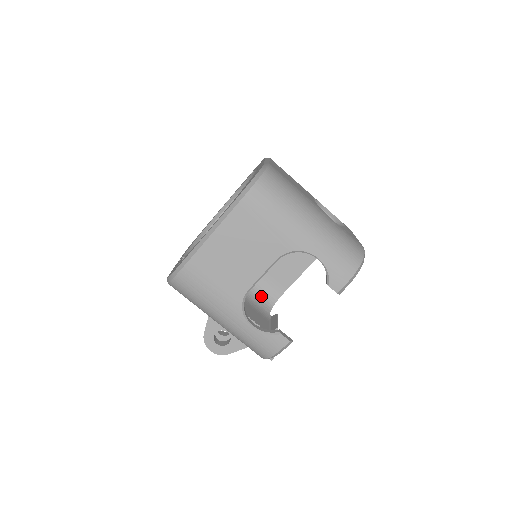
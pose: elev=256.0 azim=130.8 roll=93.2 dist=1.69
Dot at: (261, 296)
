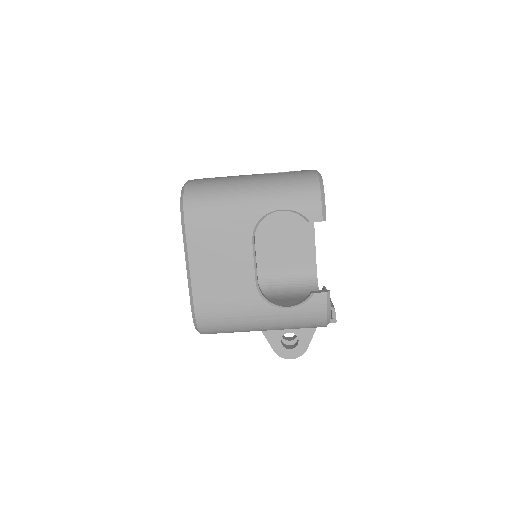
Dot at: (301, 284)
